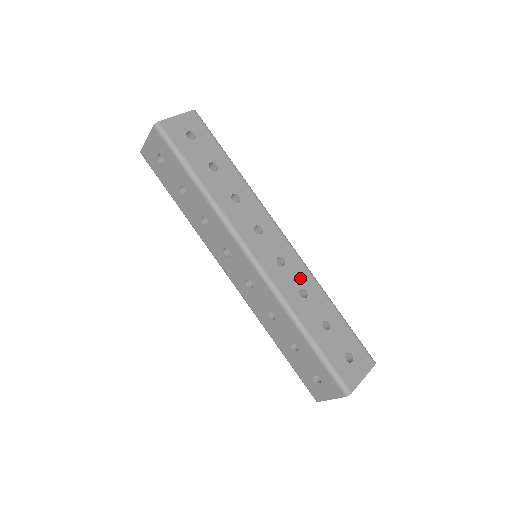
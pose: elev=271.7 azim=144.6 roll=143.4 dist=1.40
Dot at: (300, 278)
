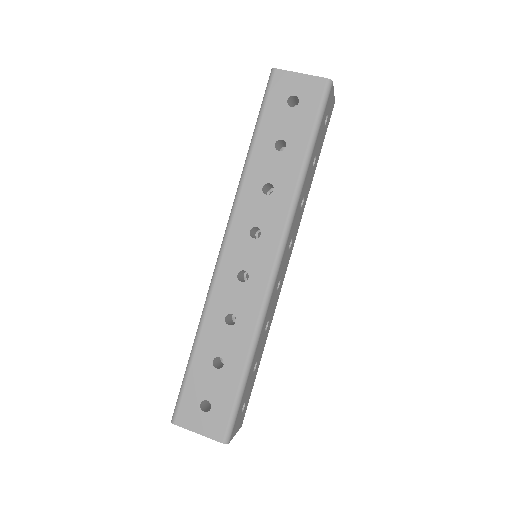
Dot at: (244, 307)
